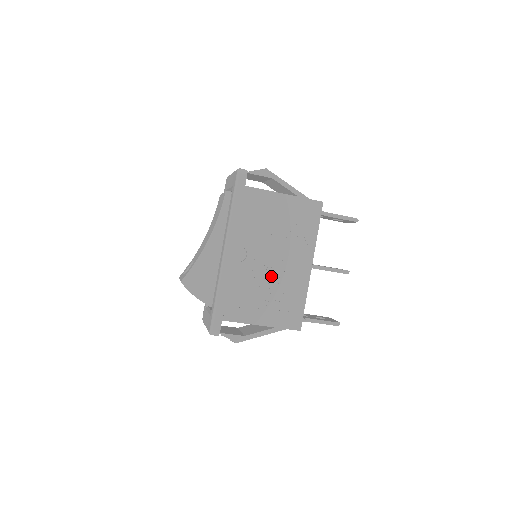
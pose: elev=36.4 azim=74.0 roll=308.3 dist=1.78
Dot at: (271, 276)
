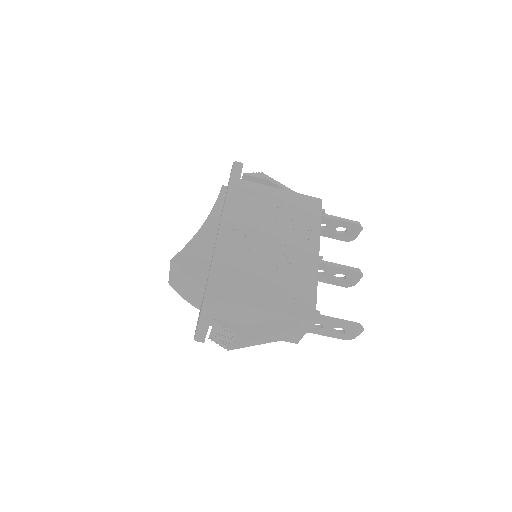
Dot at: (274, 259)
